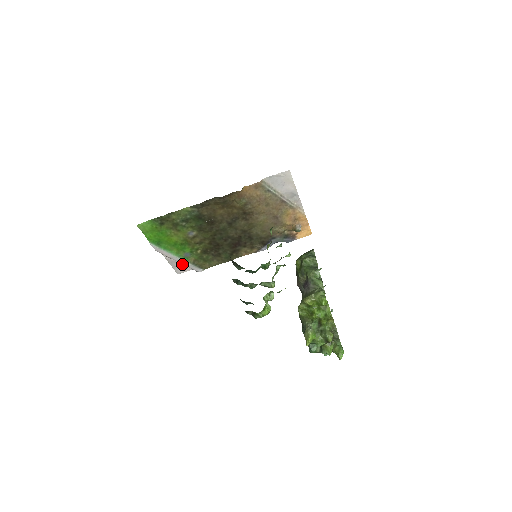
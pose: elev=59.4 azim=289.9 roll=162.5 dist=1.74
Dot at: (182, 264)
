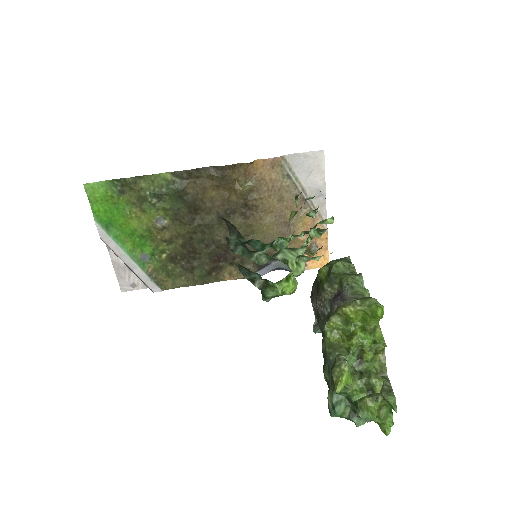
Dot at: (133, 272)
